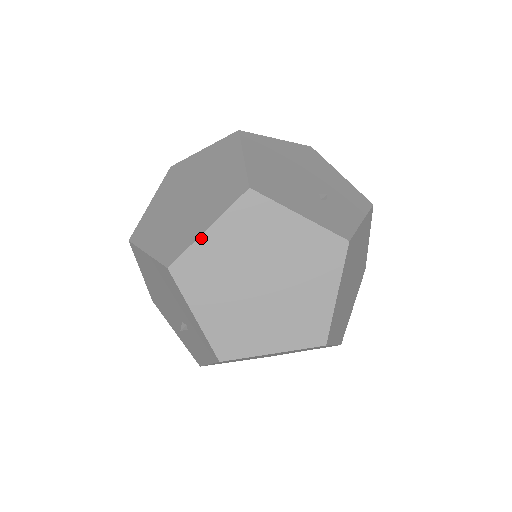
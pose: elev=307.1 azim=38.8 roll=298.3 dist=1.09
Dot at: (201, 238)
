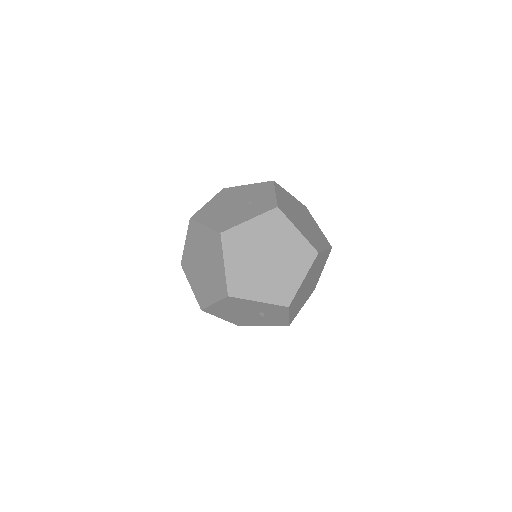
Dot at: (226, 271)
